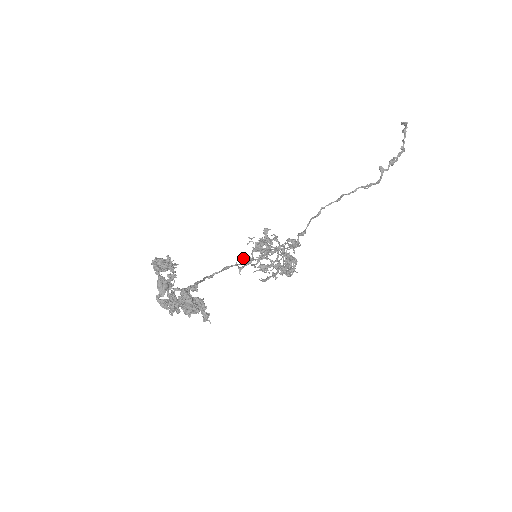
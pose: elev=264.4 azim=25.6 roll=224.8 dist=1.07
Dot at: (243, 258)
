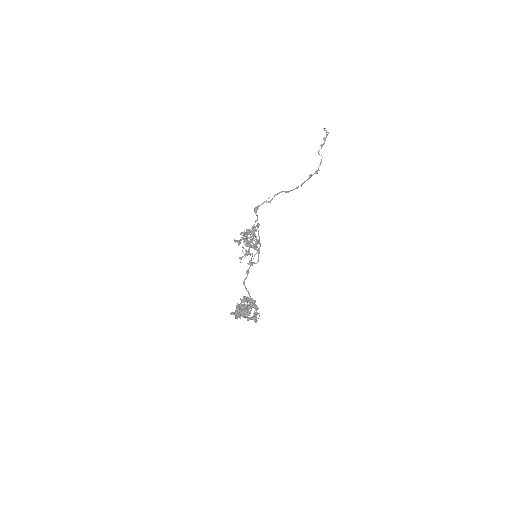
Dot at: (246, 254)
